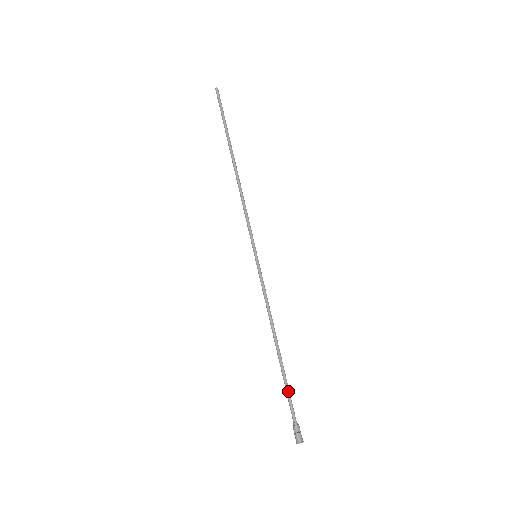
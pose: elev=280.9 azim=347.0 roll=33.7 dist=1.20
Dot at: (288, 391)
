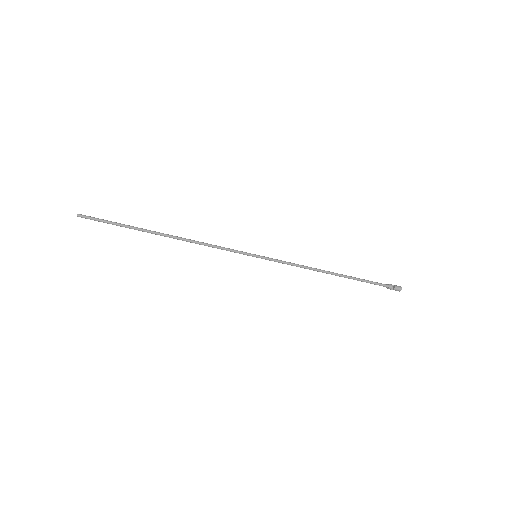
Dot at: occluded
